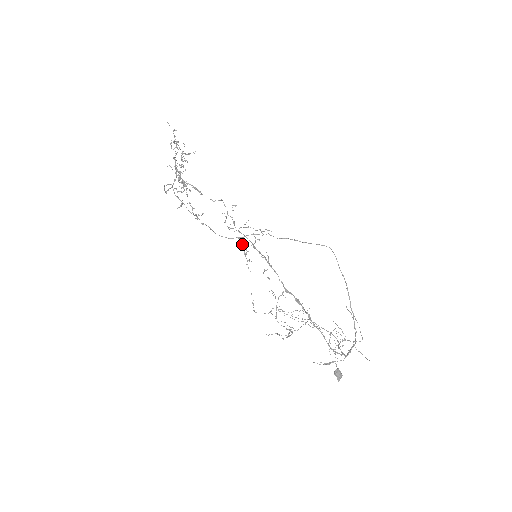
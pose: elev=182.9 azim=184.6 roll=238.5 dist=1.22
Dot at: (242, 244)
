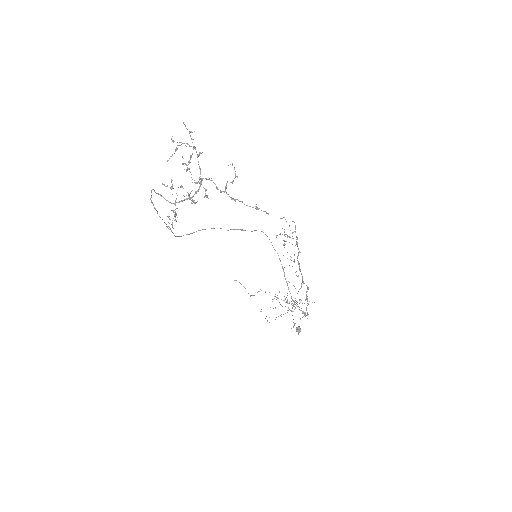
Dot at: occluded
